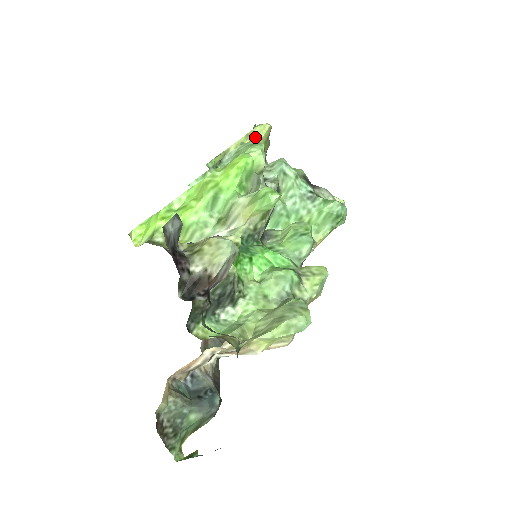
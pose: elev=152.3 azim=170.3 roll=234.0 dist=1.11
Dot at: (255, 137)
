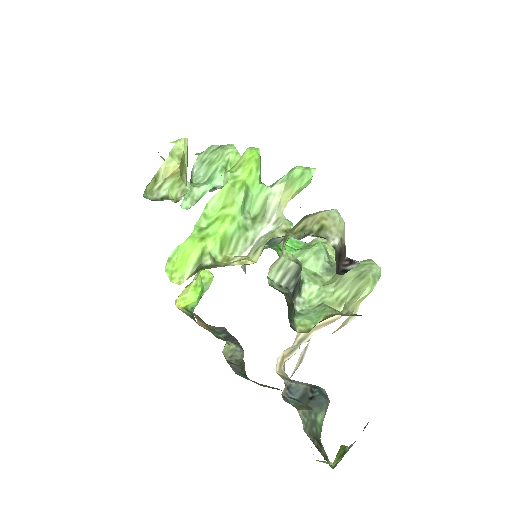
Dot at: (181, 153)
